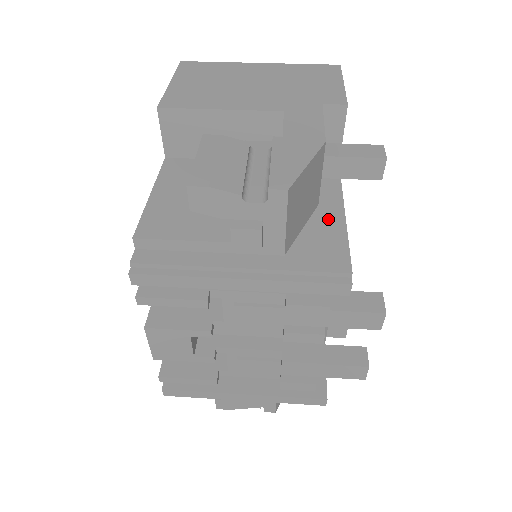
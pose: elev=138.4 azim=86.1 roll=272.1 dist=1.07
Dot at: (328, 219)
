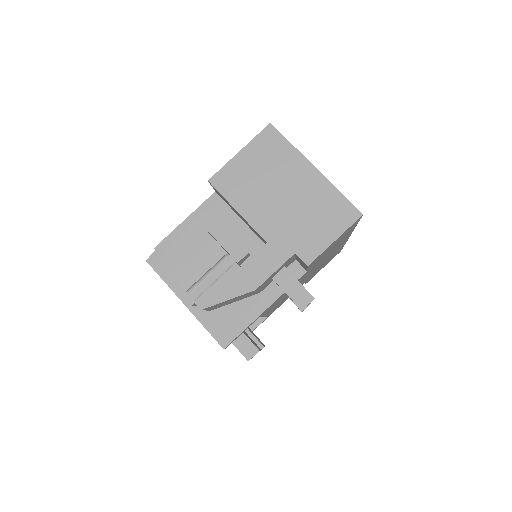
Dot at: (253, 307)
